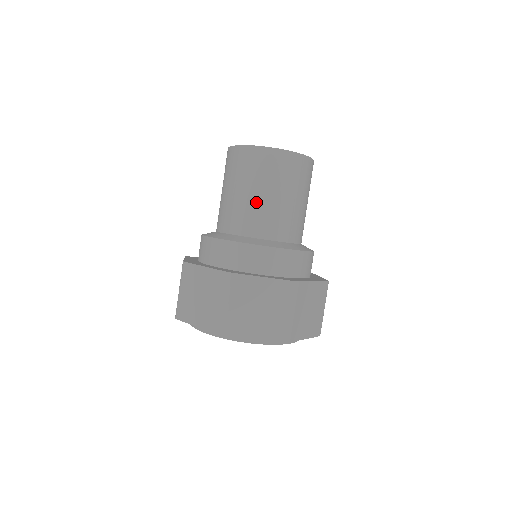
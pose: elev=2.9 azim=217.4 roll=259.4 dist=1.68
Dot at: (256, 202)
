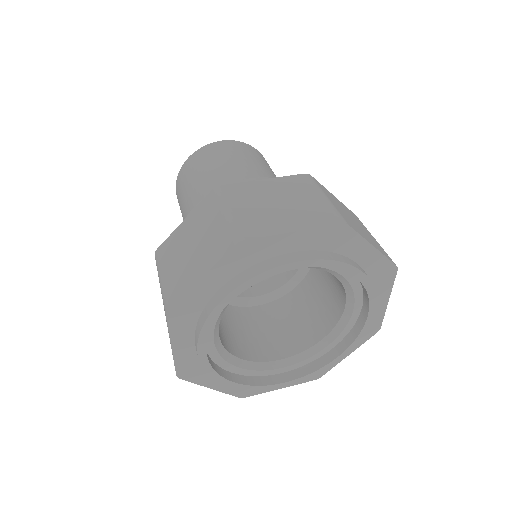
Dot at: (221, 174)
